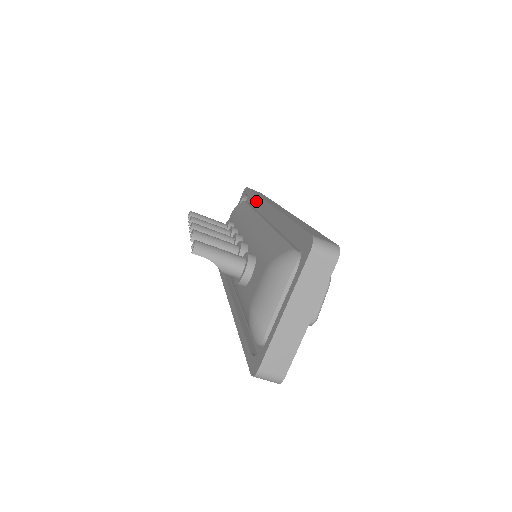
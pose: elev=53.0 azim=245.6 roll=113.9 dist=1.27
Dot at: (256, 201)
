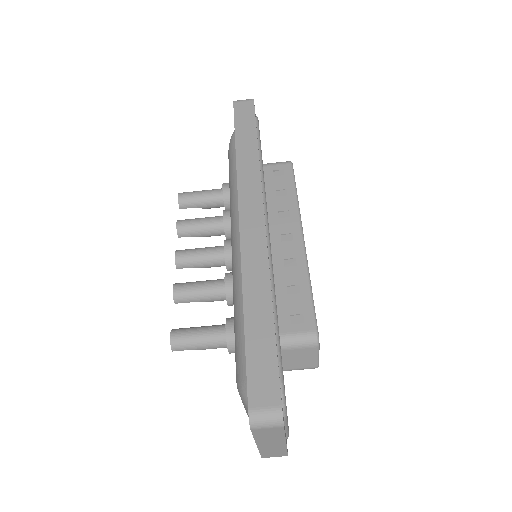
Dot at: occluded
